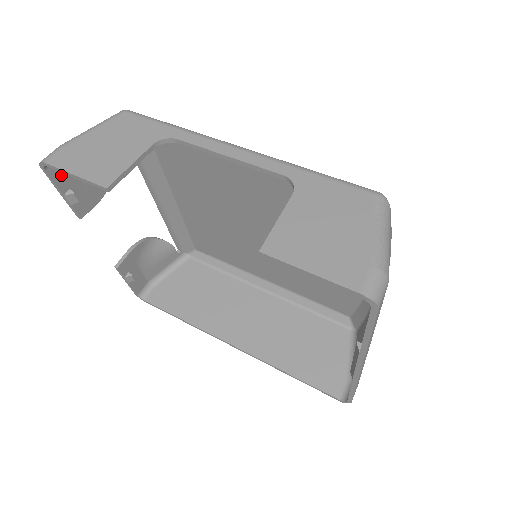
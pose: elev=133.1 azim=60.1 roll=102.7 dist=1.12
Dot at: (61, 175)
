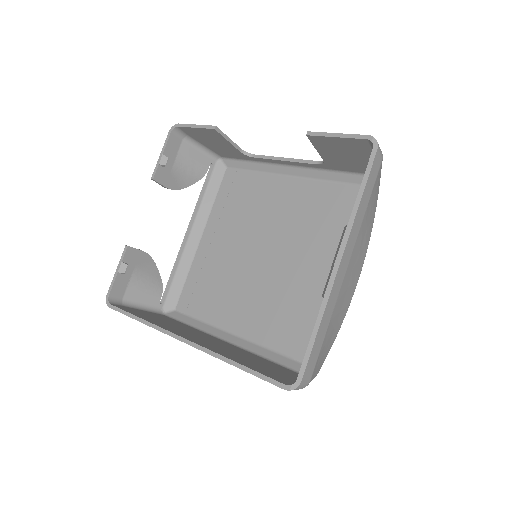
Dot at: (172, 145)
